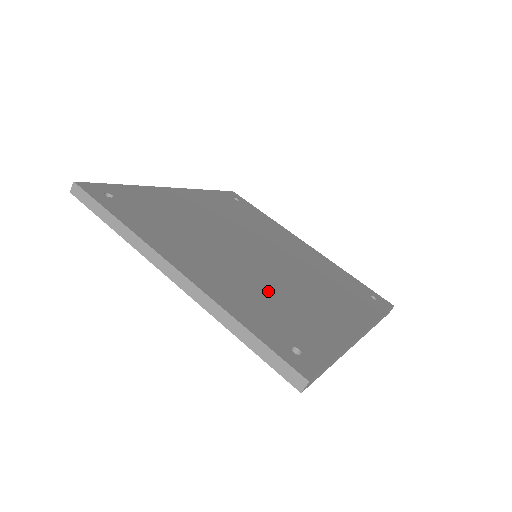
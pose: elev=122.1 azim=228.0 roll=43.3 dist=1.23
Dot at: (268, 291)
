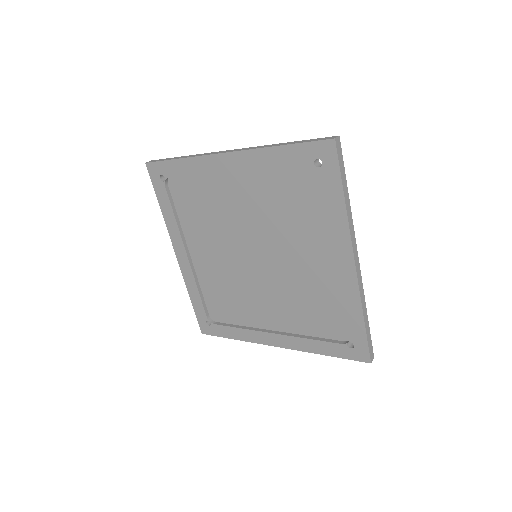
Dot at: (283, 209)
